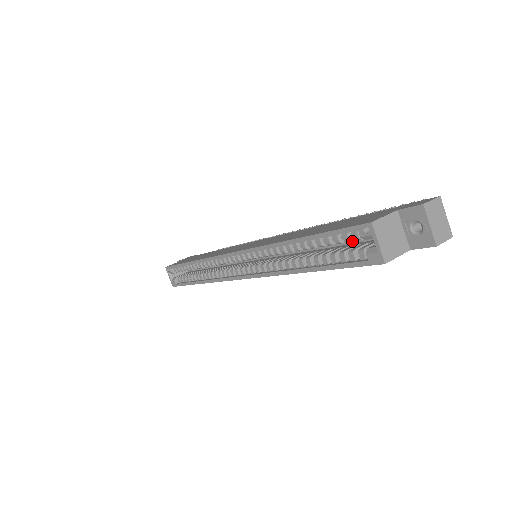
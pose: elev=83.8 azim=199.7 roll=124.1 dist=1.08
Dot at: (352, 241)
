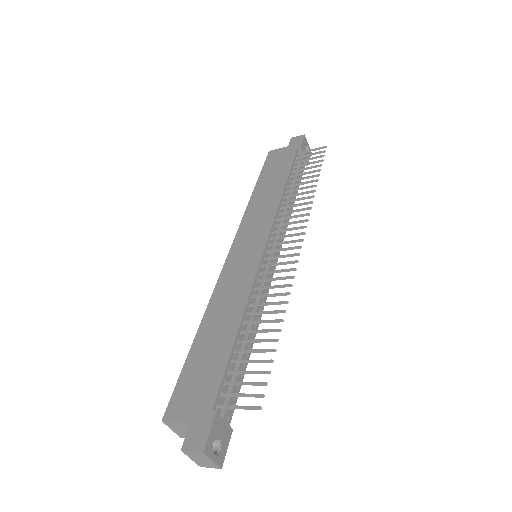
Dot at: occluded
